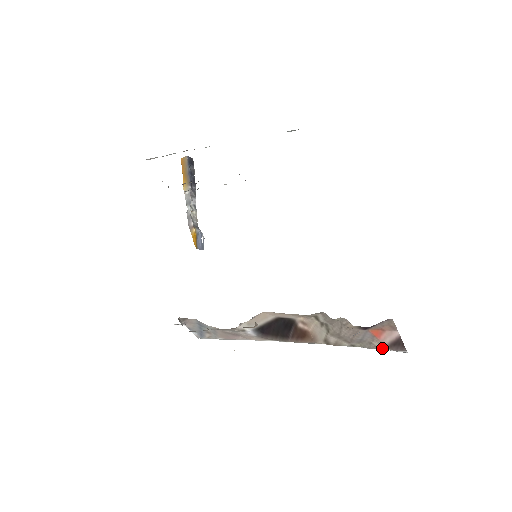
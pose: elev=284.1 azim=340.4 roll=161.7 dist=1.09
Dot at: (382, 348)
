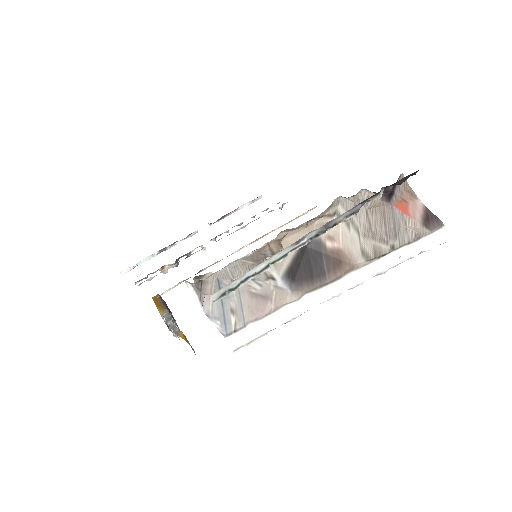
Dot at: (420, 231)
